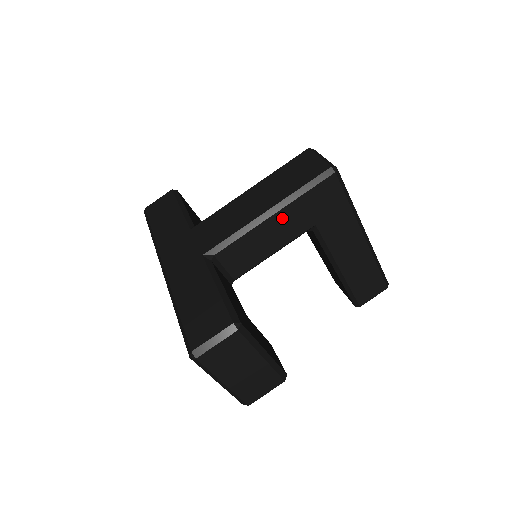
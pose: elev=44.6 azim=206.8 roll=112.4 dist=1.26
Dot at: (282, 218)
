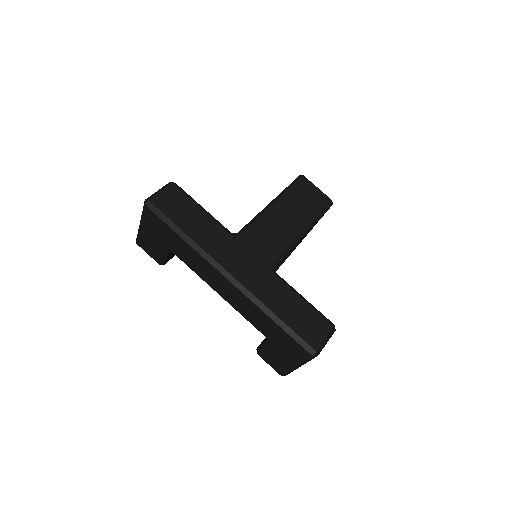
Dot at: (304, 235)
